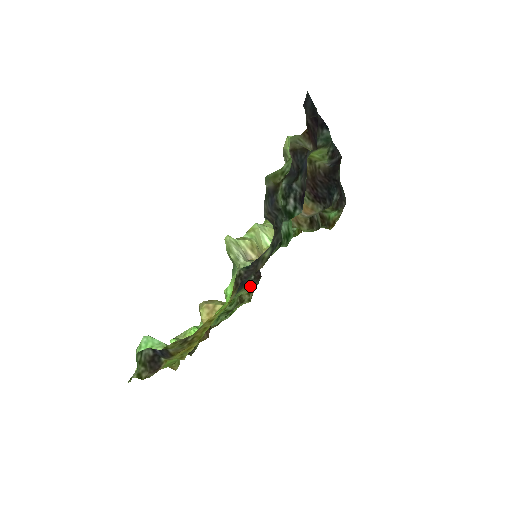
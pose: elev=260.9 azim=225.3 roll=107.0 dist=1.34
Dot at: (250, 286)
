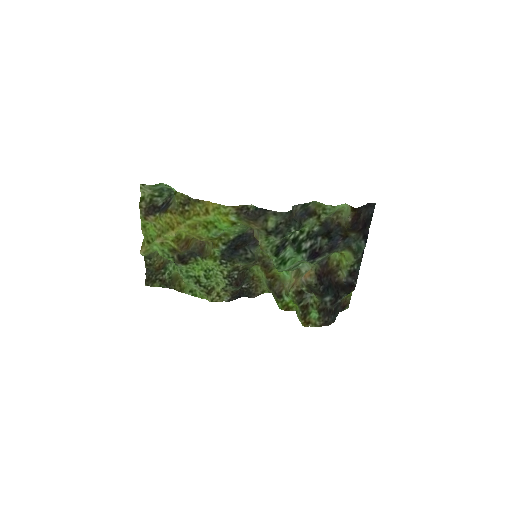
Dot at: (228, 279)
